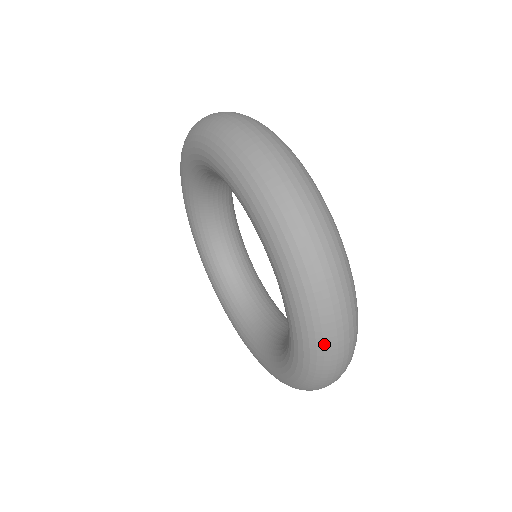
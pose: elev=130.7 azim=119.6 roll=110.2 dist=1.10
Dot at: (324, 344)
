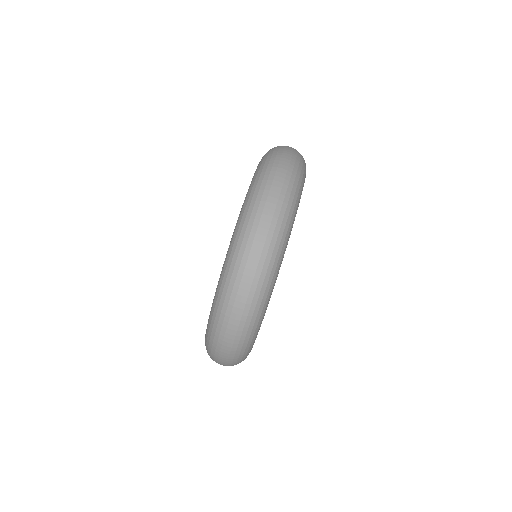
Dot at: (216, 331)
